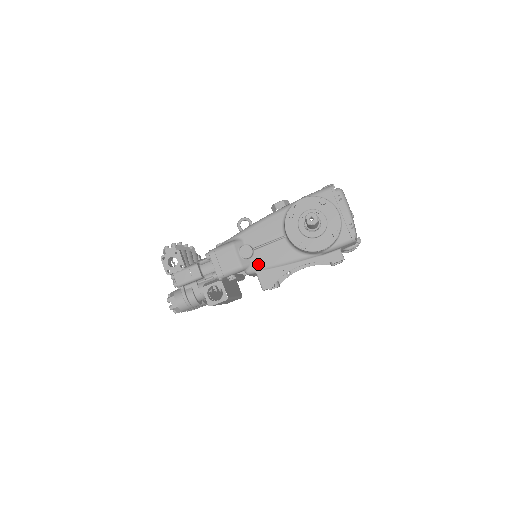
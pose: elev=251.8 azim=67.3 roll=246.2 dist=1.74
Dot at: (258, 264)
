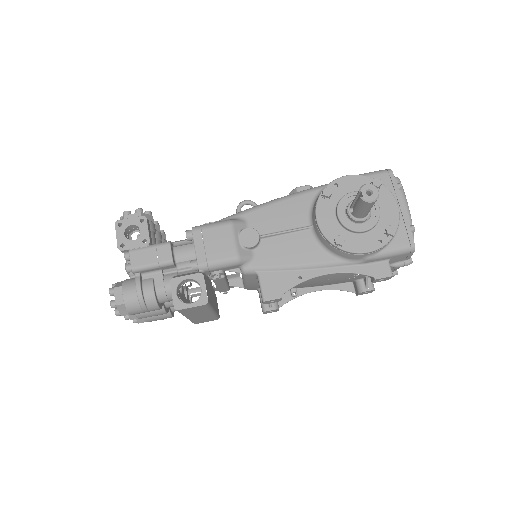
Dot at: (263, 260)
